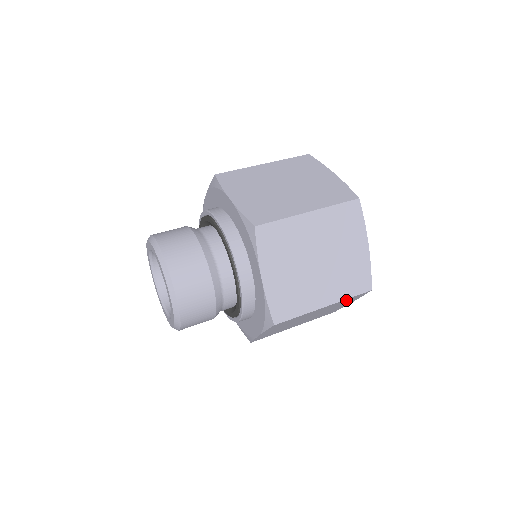
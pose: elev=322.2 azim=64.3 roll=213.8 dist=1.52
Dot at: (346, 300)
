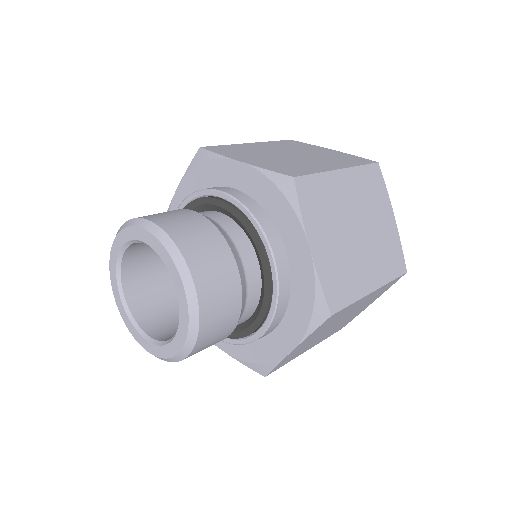
Dot at: (365, 179)
